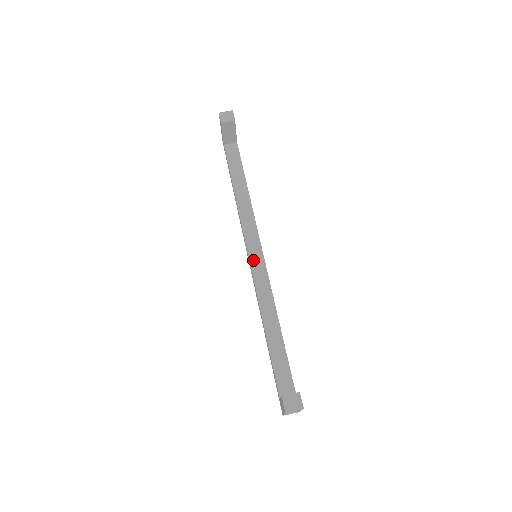
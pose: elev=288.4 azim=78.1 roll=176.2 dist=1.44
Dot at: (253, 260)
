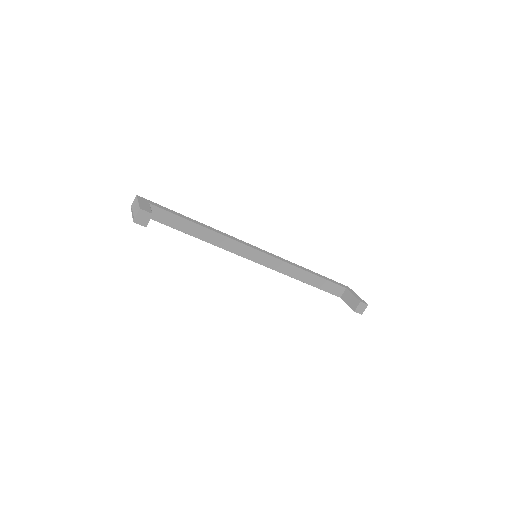
Dot at: (257, 260)
